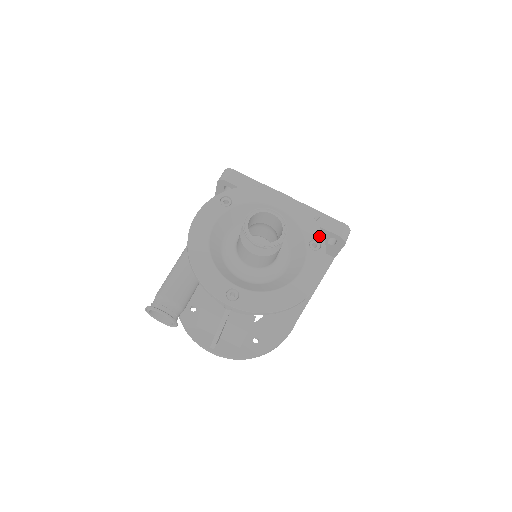
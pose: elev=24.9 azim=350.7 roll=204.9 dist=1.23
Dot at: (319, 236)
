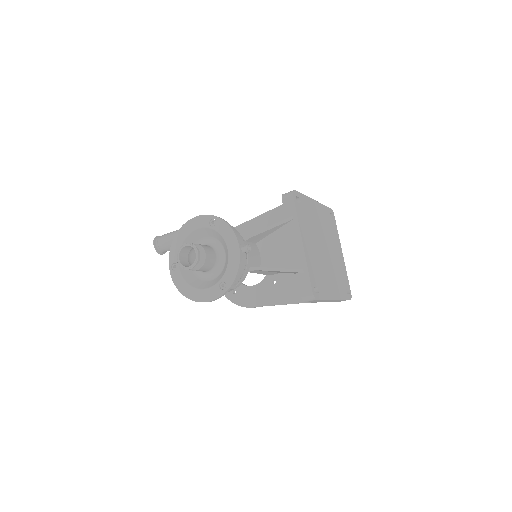
Dot at: (229, 284)
